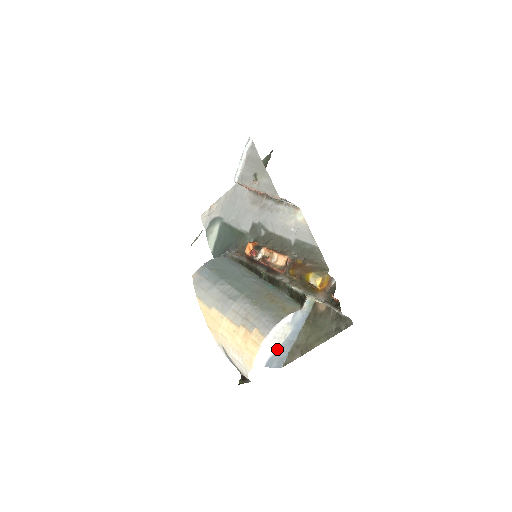
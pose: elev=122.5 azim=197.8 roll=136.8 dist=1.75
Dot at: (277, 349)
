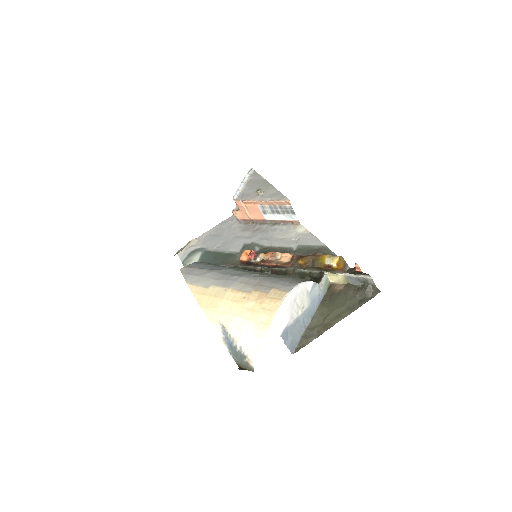
Dot at: (294, 321)
